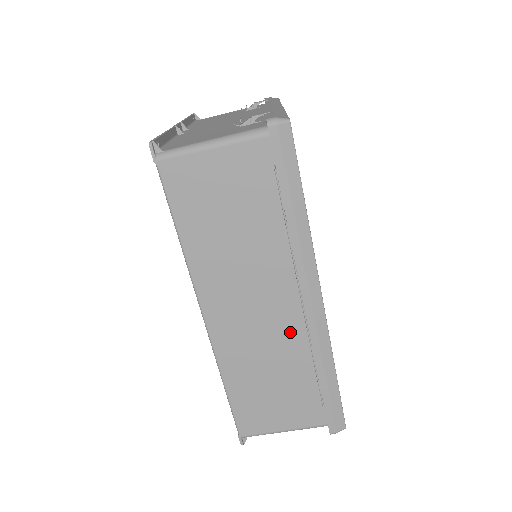
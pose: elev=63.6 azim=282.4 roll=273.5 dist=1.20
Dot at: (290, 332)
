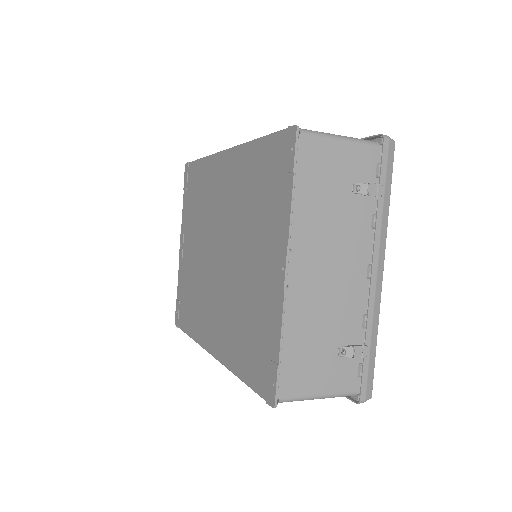
Dot at: occluded
